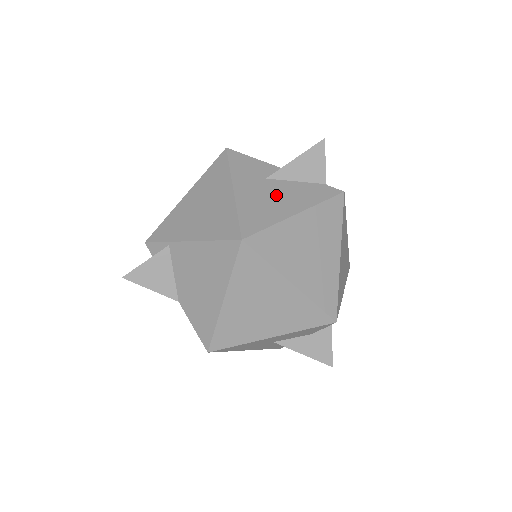
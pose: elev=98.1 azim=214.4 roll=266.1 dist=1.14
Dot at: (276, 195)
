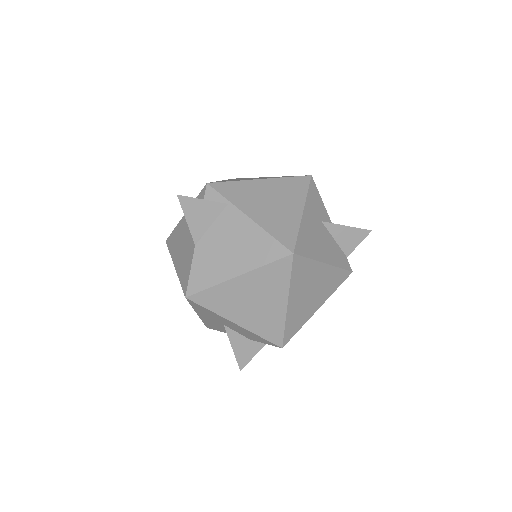
Dot at: (322, 239)
